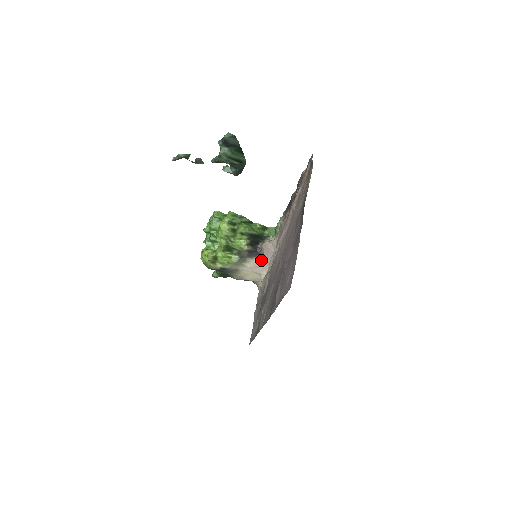
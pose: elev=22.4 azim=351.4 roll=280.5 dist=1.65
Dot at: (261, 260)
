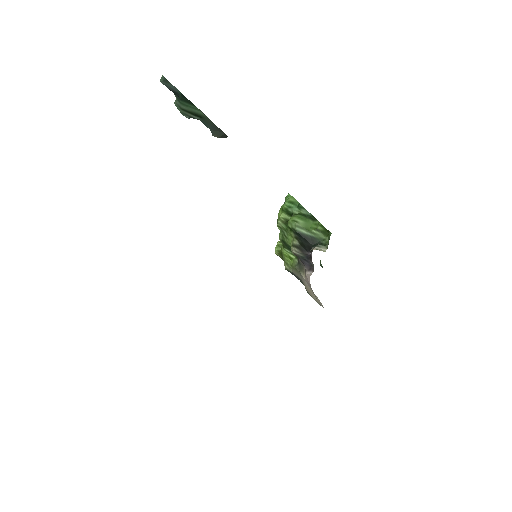
Dot at: (310, 275)
